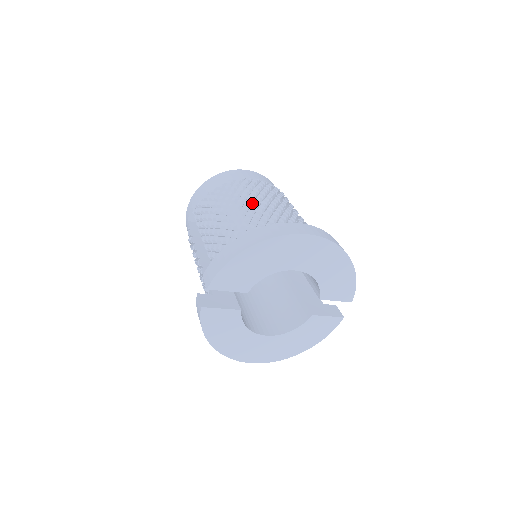
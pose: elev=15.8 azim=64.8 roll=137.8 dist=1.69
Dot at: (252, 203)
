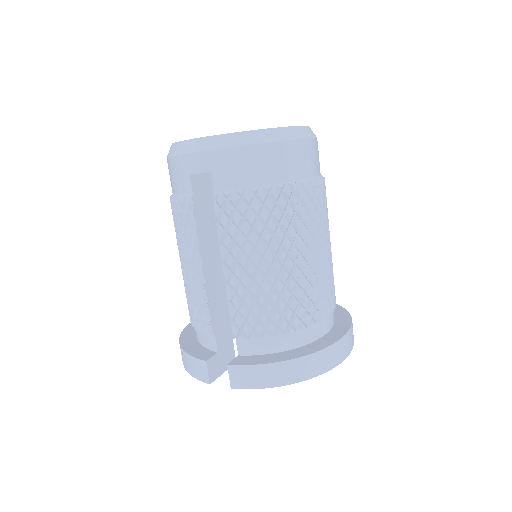
Dot at: (307, 259)
